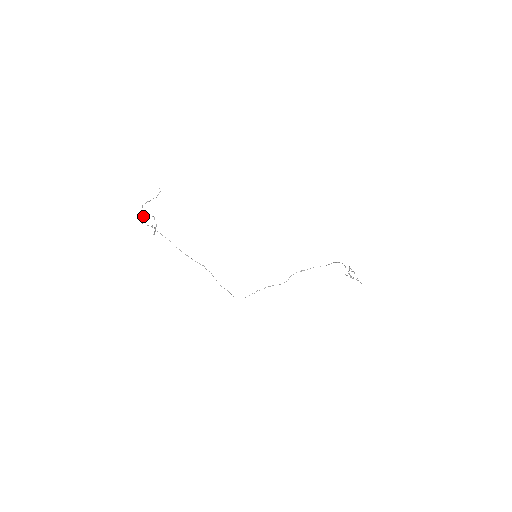
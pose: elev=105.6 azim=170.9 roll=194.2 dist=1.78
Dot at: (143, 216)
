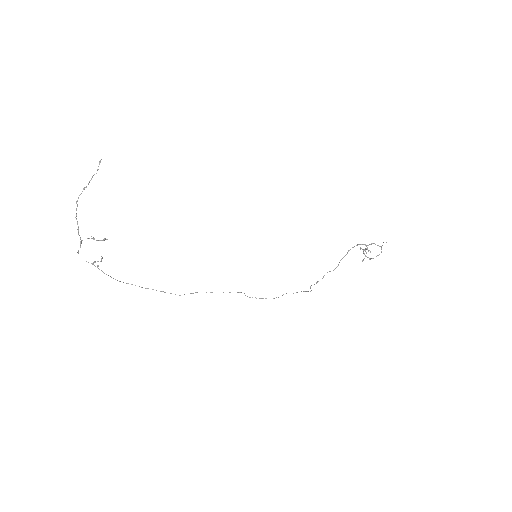
Dot at: (78, 234)
